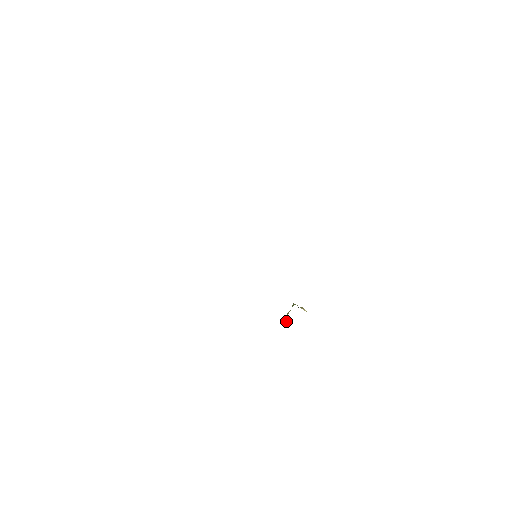
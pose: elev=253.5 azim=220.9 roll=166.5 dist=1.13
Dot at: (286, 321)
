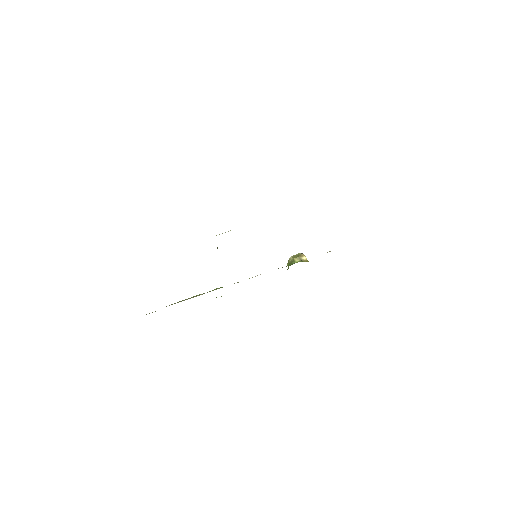
Dot at: occluded
